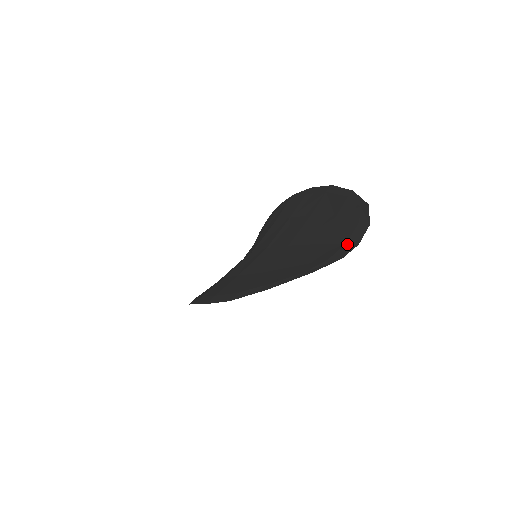
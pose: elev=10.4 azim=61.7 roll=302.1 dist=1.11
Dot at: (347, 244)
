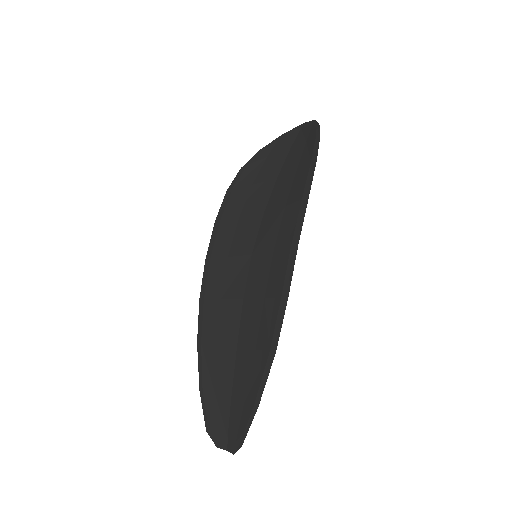
Dot at: (227, 440)
